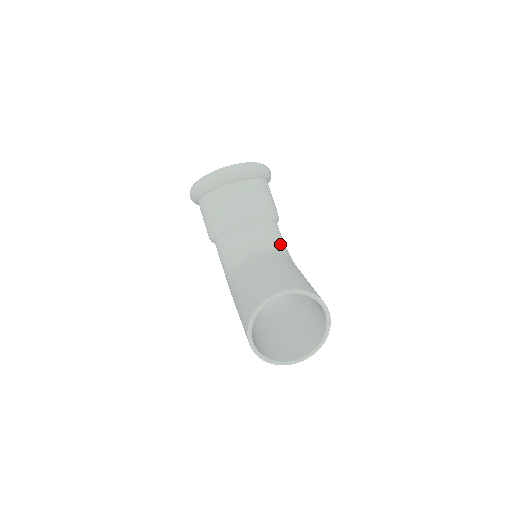
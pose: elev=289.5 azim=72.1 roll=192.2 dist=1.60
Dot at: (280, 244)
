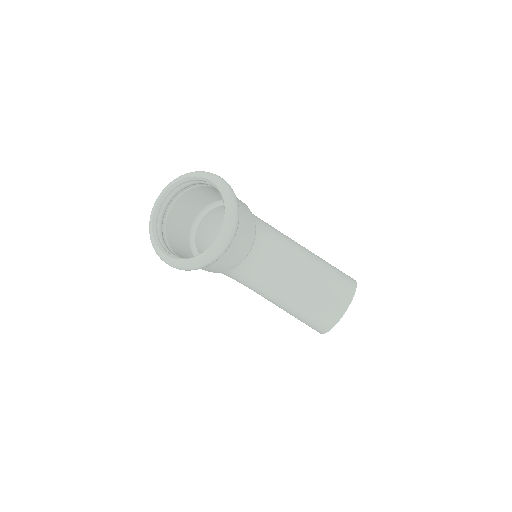
Dot at: (271, 236)
